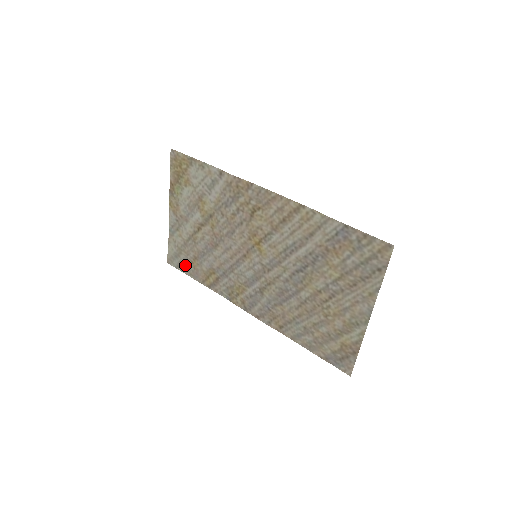
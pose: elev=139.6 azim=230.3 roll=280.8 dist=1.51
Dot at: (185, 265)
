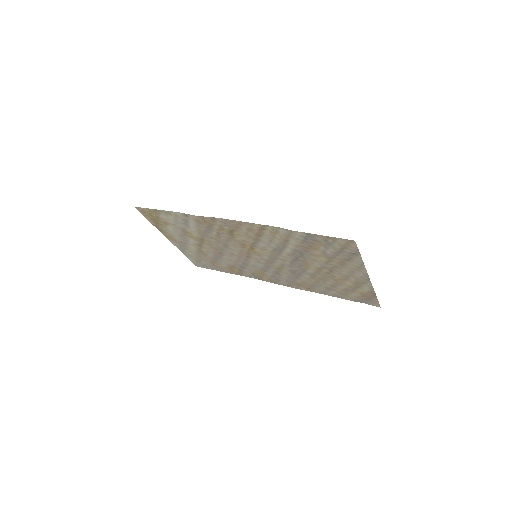
Dot at: (209, 266)
